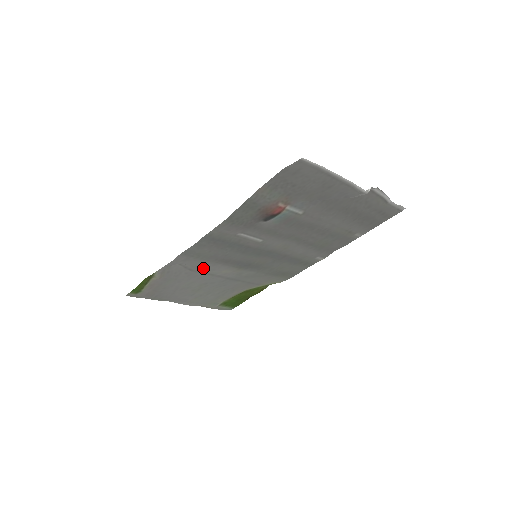
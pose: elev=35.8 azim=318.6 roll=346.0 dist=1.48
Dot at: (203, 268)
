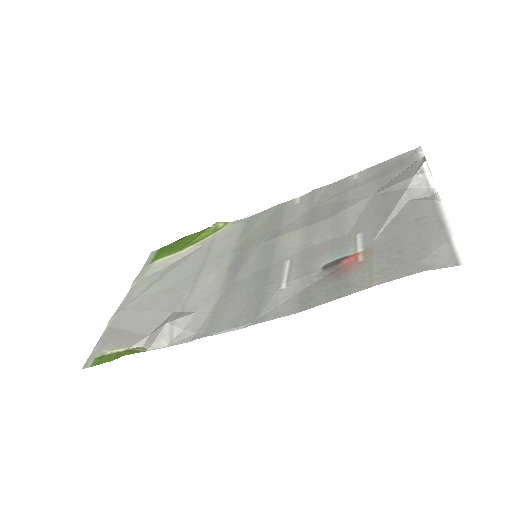
Dot at: (196, 302)
